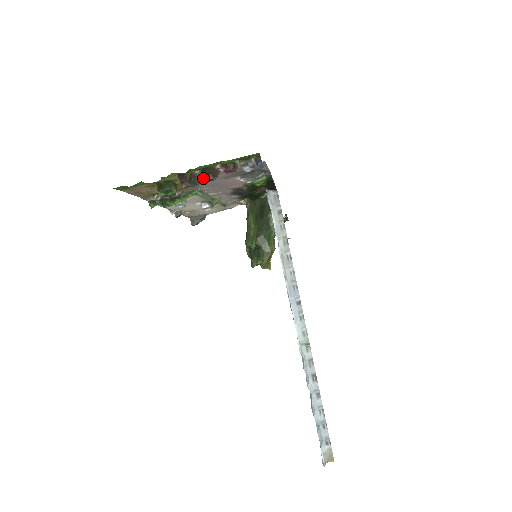
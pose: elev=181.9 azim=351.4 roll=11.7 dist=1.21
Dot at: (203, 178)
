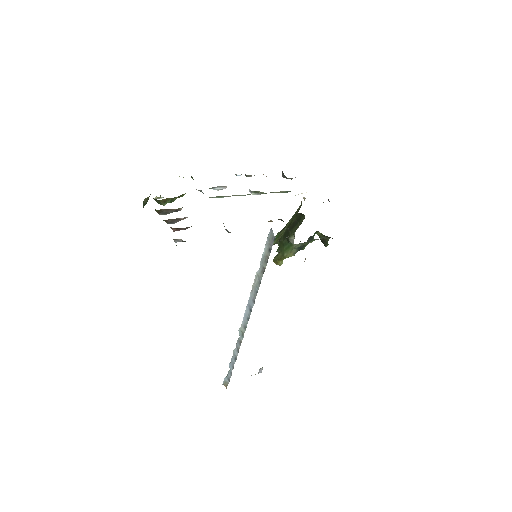
Dot at: occluded
